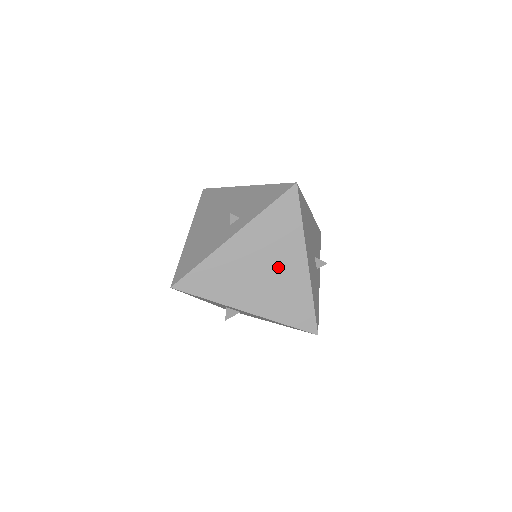
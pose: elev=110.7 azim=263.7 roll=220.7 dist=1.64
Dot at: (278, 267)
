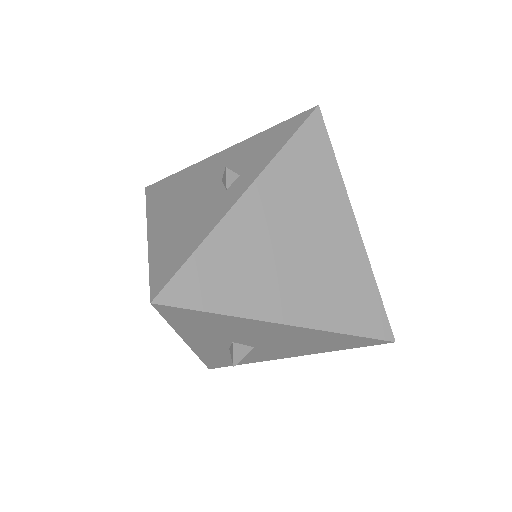
Dot at: (319, 239)
